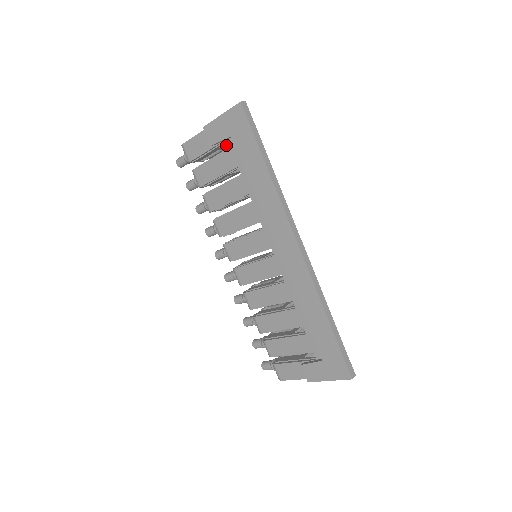
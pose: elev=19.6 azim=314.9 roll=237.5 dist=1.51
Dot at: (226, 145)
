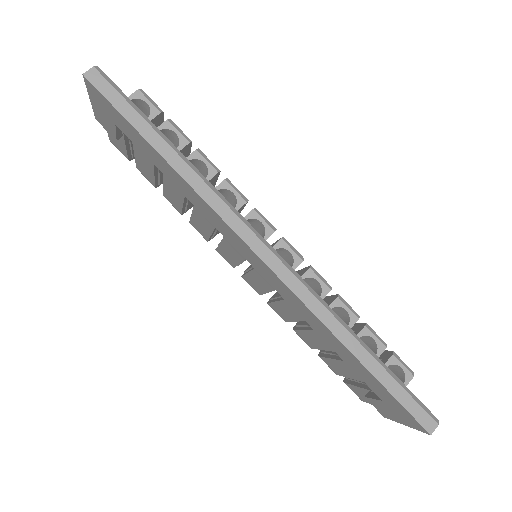
Dot at: occluded
